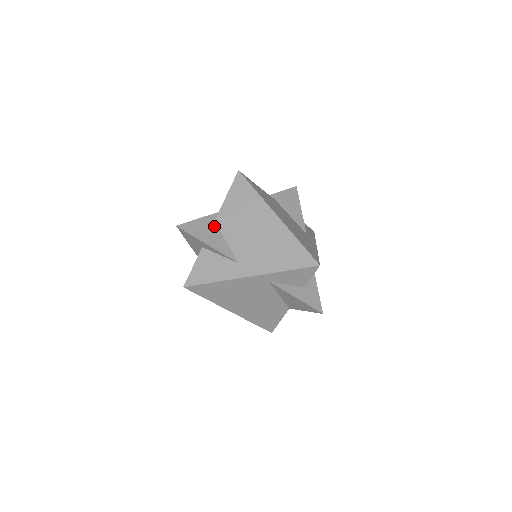
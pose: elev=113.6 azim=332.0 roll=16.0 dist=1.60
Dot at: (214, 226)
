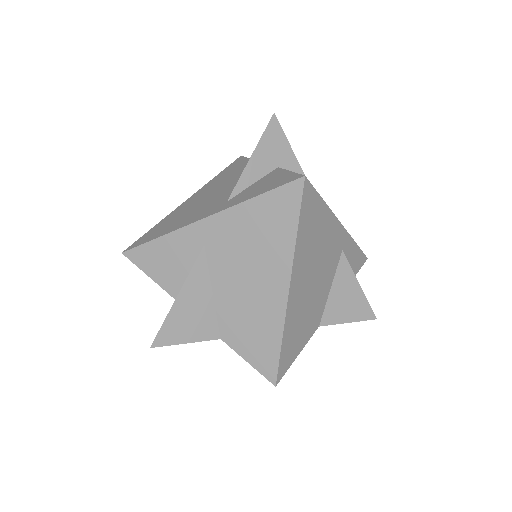
Dot at: occluded
